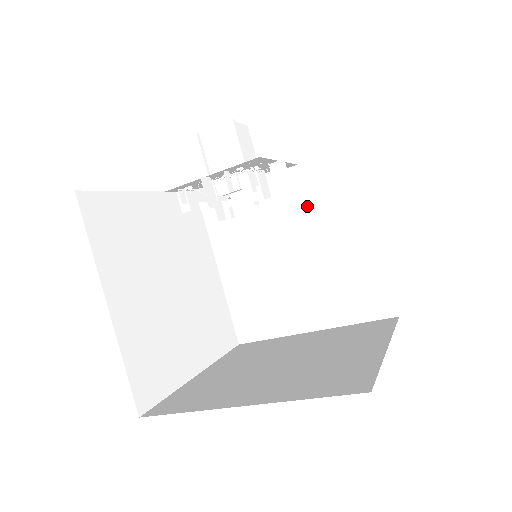
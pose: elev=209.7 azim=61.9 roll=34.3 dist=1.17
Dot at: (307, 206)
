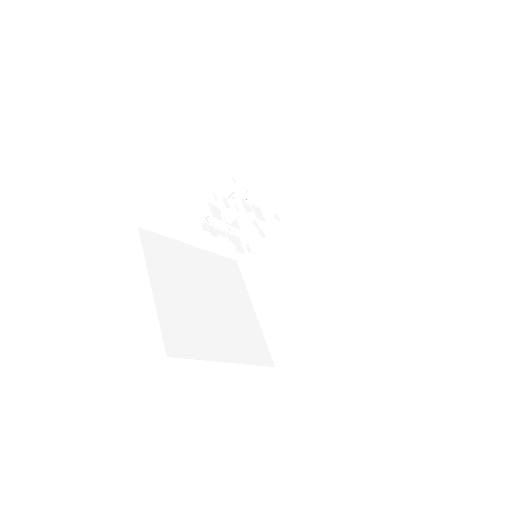
Dot at: (306, 240)
